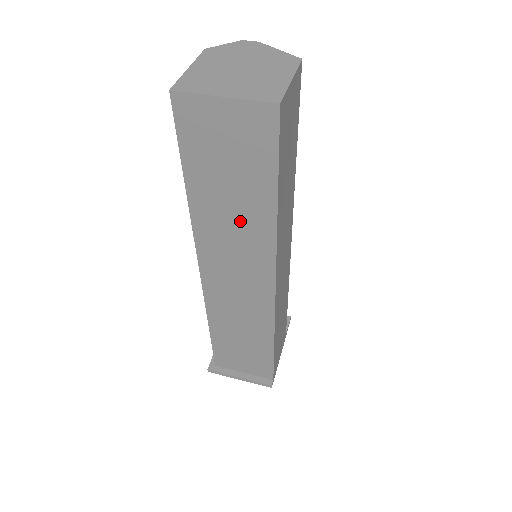
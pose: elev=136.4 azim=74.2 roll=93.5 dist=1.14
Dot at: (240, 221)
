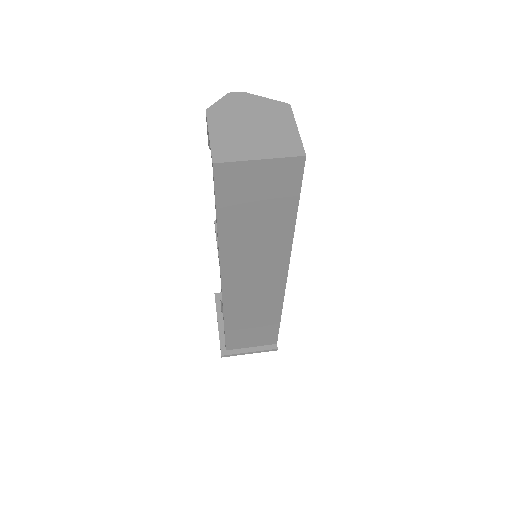
Dot at: (263, 240)
